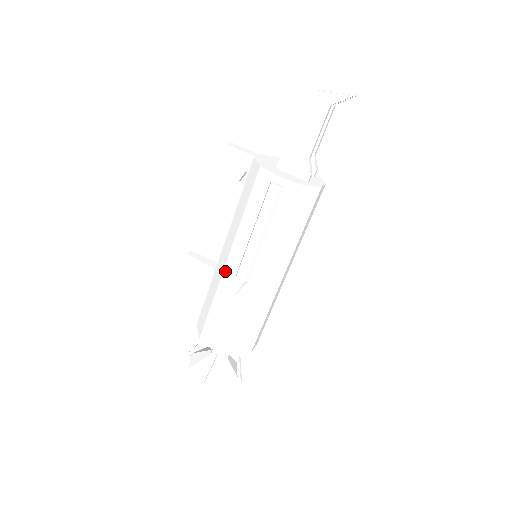
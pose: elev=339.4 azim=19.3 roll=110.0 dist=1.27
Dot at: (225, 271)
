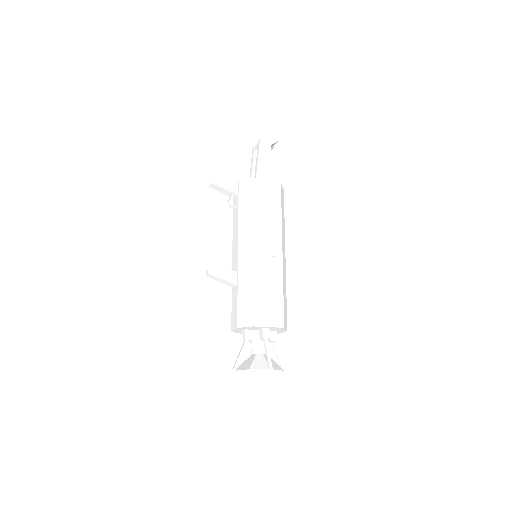
Dot at: (254, 256)
